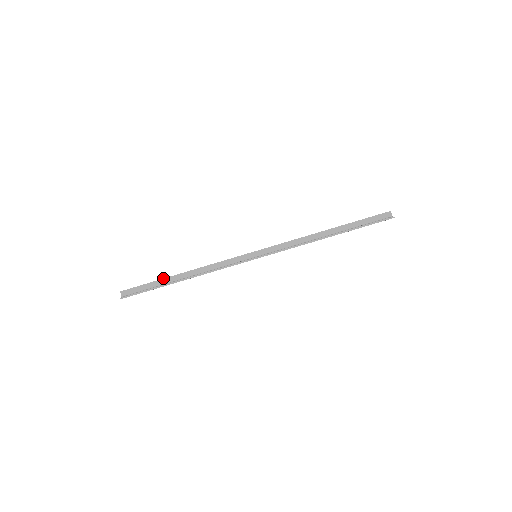
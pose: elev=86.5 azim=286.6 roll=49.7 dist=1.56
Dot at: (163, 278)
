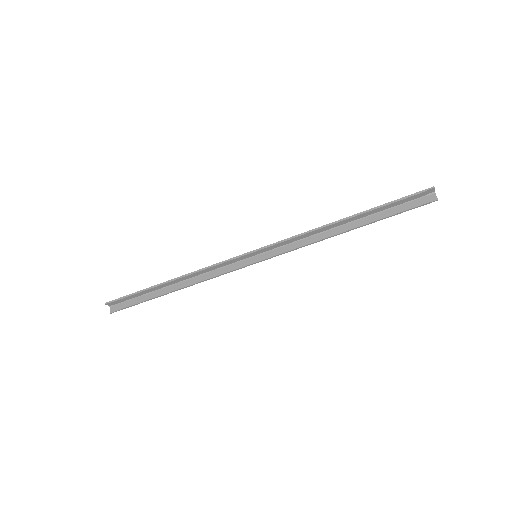
Dot at: (149, 289)
